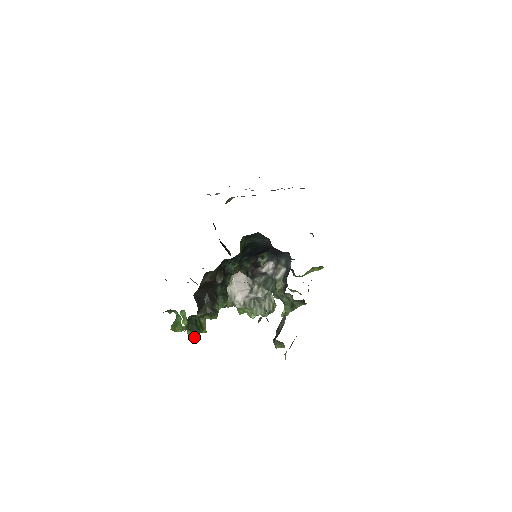
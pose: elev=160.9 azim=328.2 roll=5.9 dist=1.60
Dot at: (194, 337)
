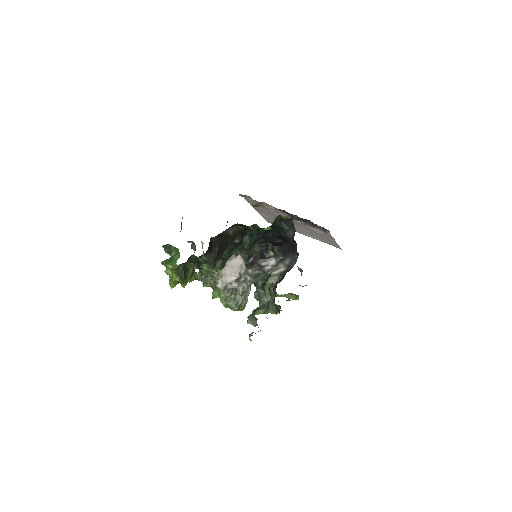
Dot at: (174, 283)
